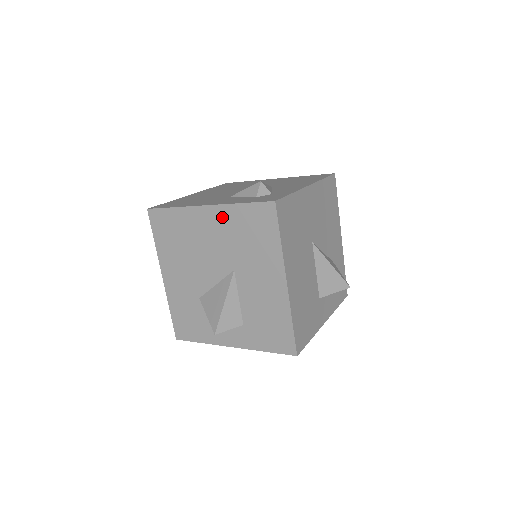
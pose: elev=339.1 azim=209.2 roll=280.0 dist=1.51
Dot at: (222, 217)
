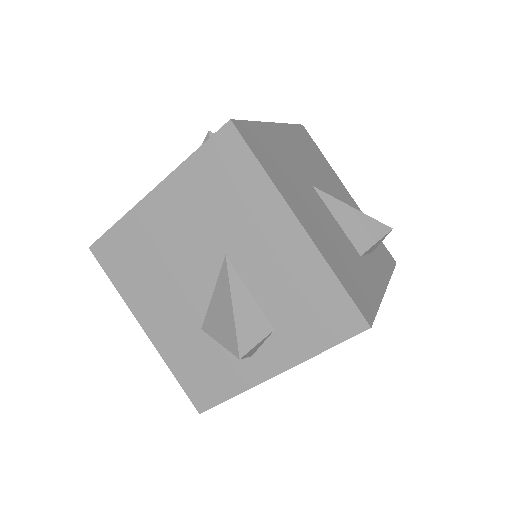
Dot at: (177, 191)
